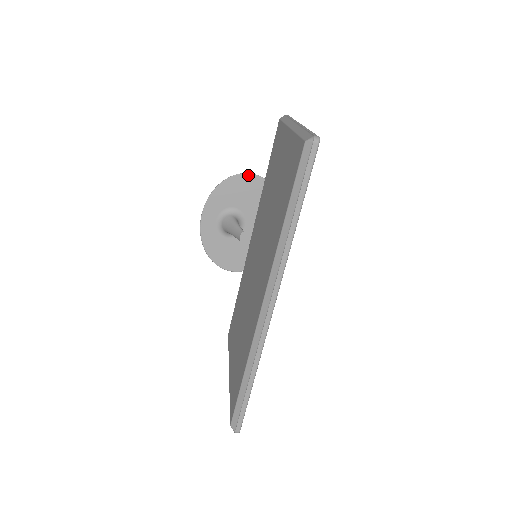
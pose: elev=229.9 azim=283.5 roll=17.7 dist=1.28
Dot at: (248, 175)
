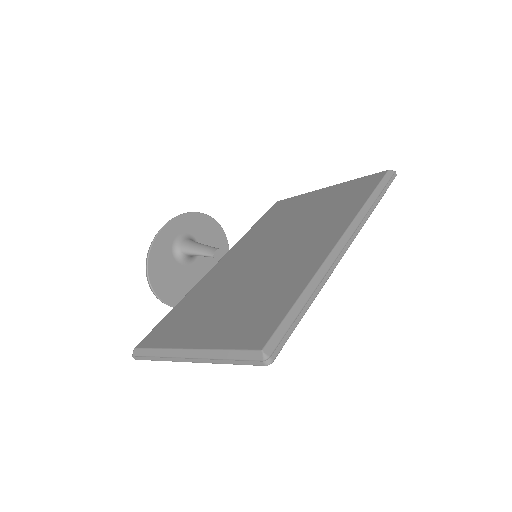
Dot at: (220, 226)
